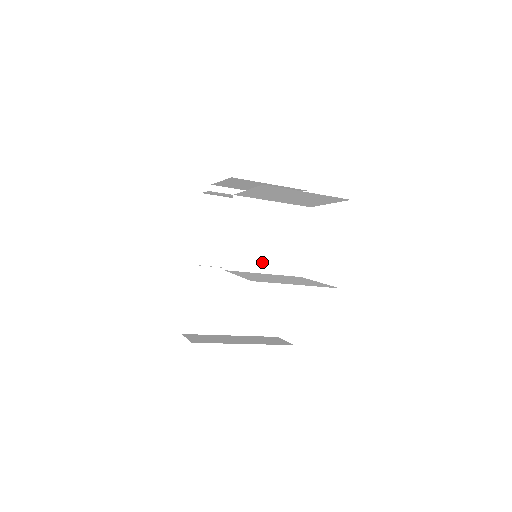
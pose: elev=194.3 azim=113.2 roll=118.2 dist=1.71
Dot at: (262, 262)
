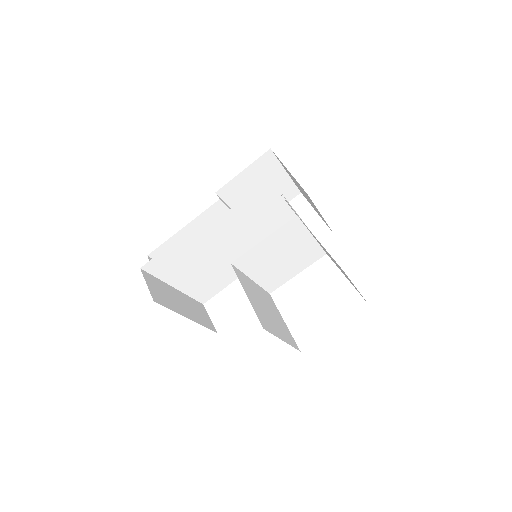
Dot at: (259, 271)
